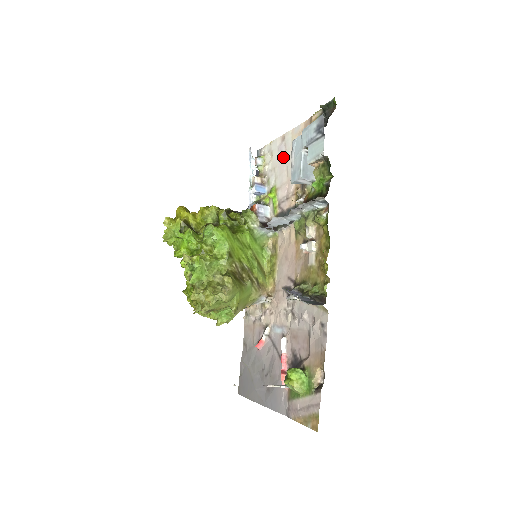
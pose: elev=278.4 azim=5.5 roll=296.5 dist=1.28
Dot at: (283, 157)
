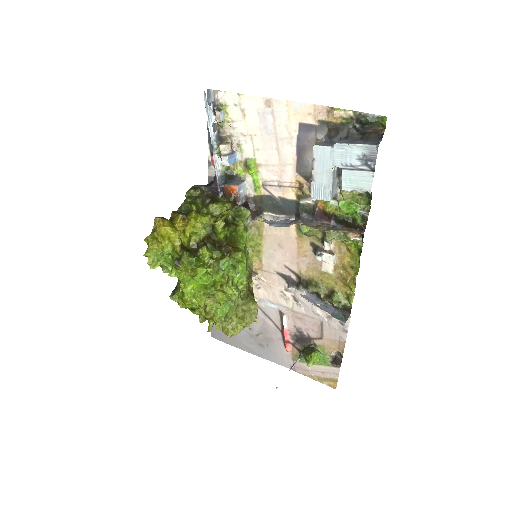
Dot at: (270, 130)
